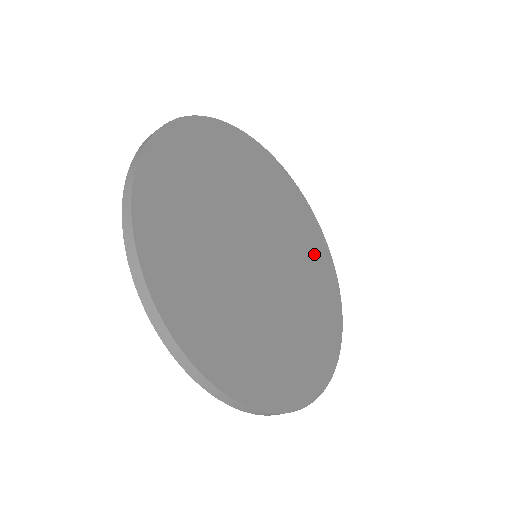
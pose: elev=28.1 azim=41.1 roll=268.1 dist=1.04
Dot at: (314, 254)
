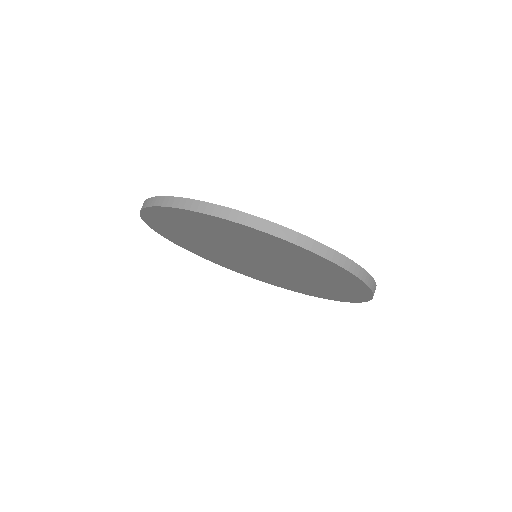
Dot at: occluded
